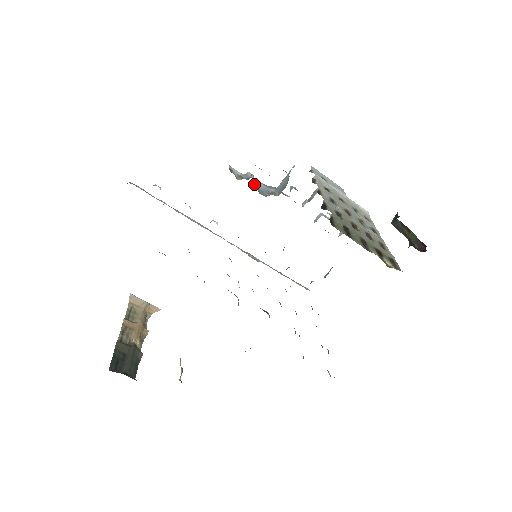
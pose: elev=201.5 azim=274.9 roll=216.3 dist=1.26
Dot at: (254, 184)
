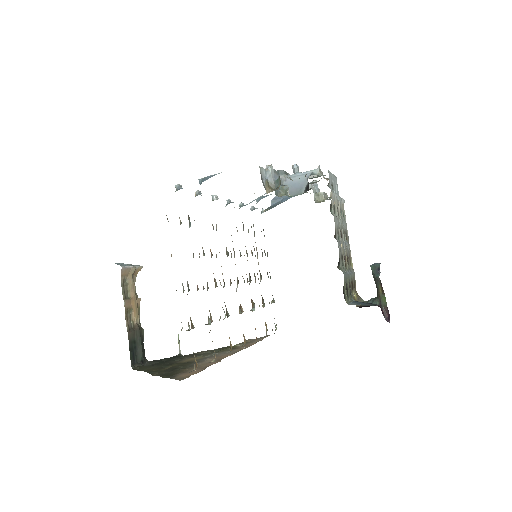
Dot at: occluded
